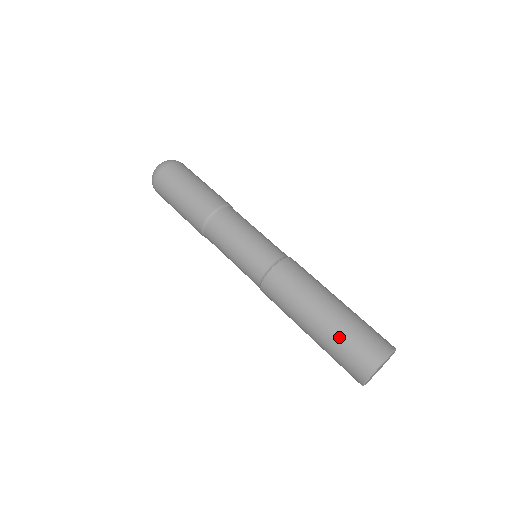
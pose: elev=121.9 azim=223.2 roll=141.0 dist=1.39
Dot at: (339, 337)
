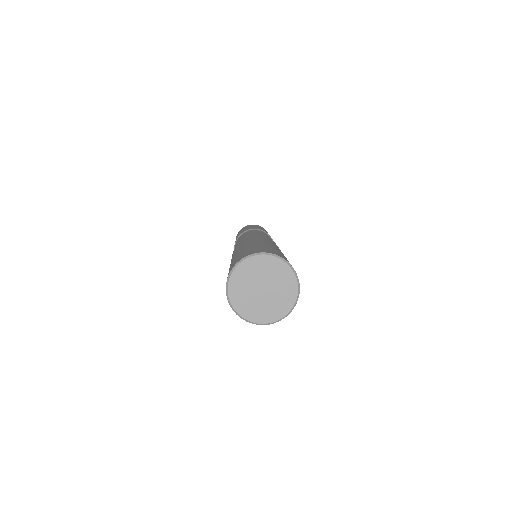
Dot at: (250, 247)
